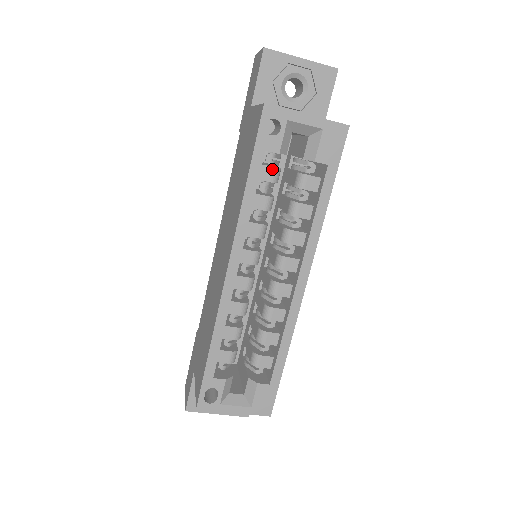
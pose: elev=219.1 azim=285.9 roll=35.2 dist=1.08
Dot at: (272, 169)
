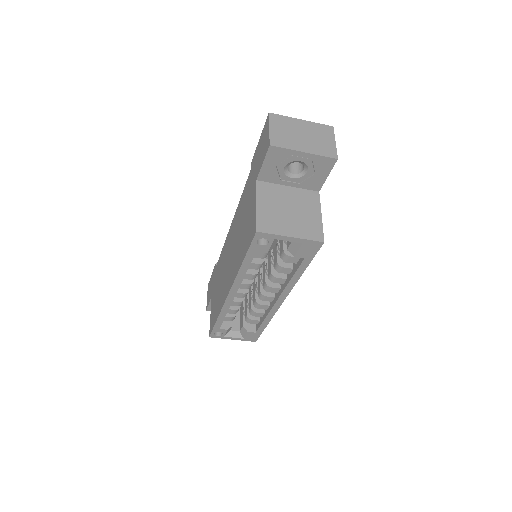
Dot at: (263, 253)
